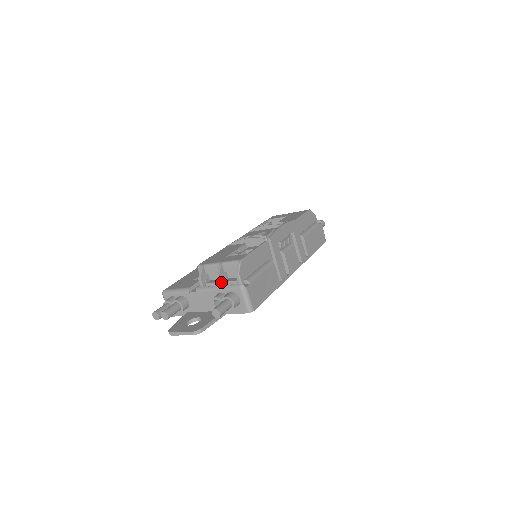
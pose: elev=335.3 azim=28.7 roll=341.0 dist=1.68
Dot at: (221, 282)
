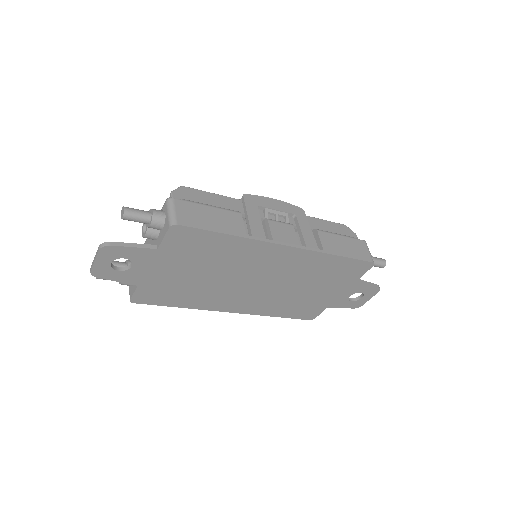
Dot at: occluded
